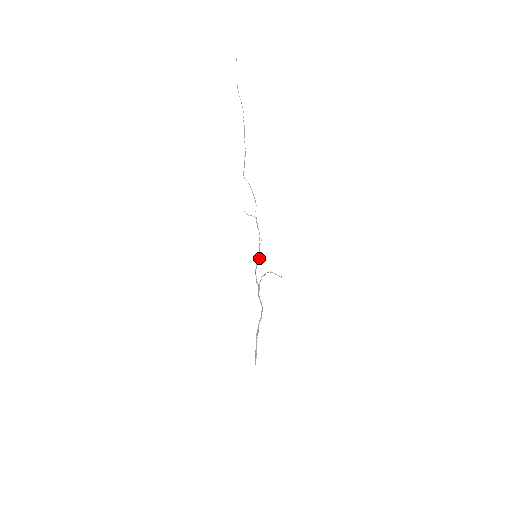
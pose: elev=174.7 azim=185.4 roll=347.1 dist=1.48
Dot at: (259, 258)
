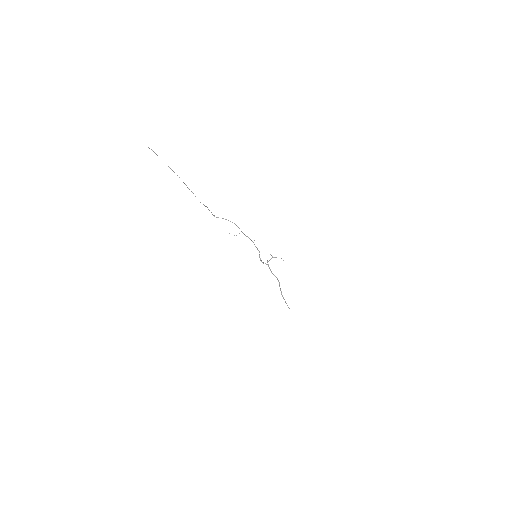
Dot at: (259, 252)
